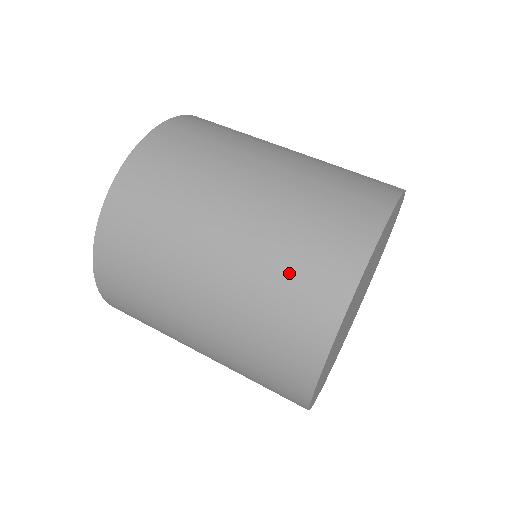
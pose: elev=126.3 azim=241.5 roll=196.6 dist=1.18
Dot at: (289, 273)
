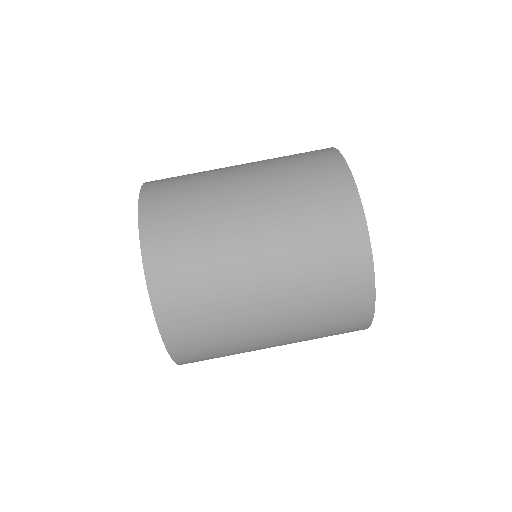
Dot at: (308, 193)
